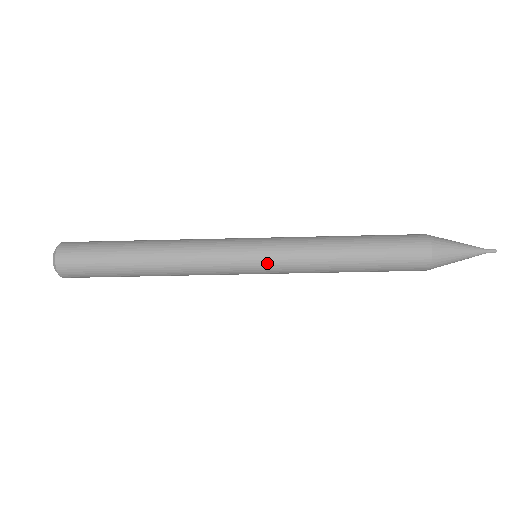
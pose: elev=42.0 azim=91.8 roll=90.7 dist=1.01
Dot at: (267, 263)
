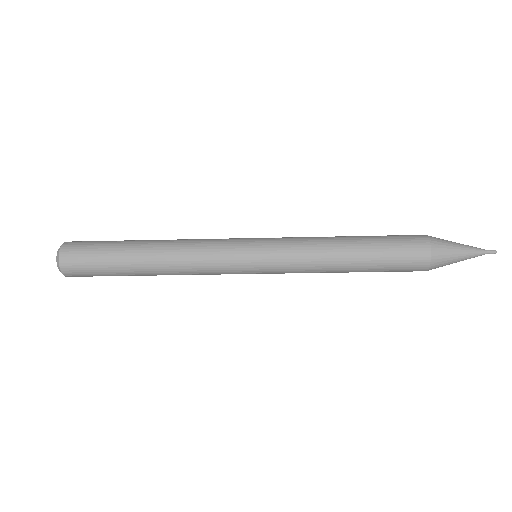
Dot at: (267, 263)
